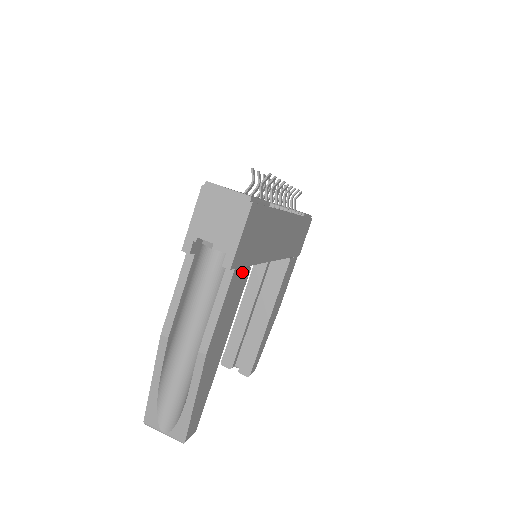
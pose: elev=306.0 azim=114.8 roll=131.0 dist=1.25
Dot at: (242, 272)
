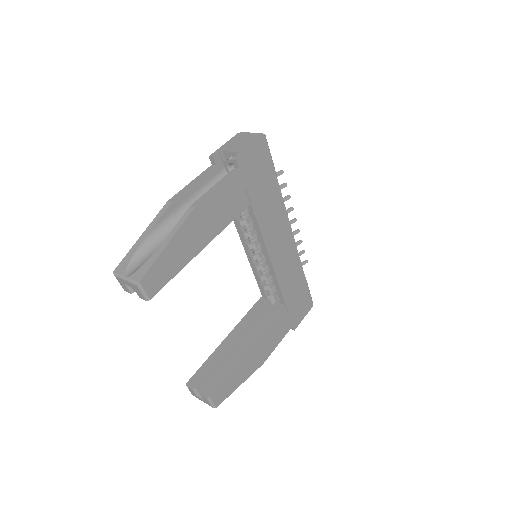
Dot at: (243, 190)
